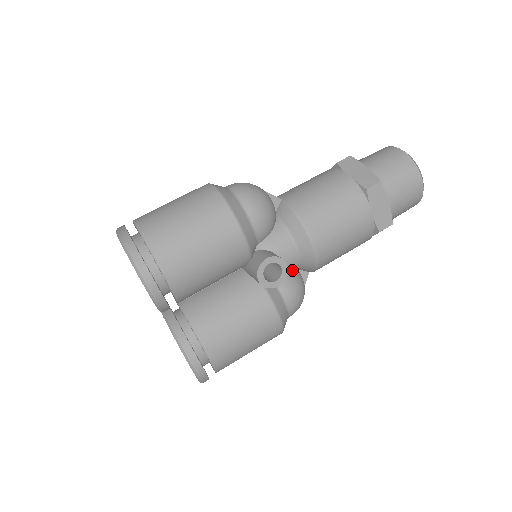
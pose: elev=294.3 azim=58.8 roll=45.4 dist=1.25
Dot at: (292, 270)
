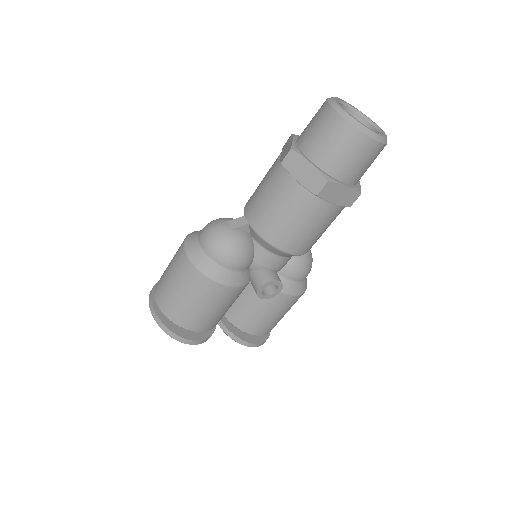
Dot at: (289, 260)
